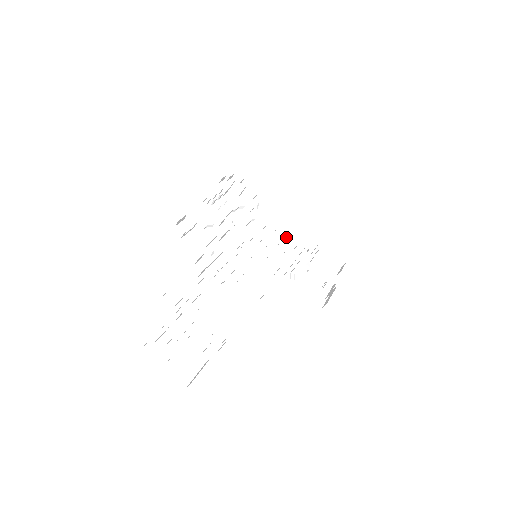
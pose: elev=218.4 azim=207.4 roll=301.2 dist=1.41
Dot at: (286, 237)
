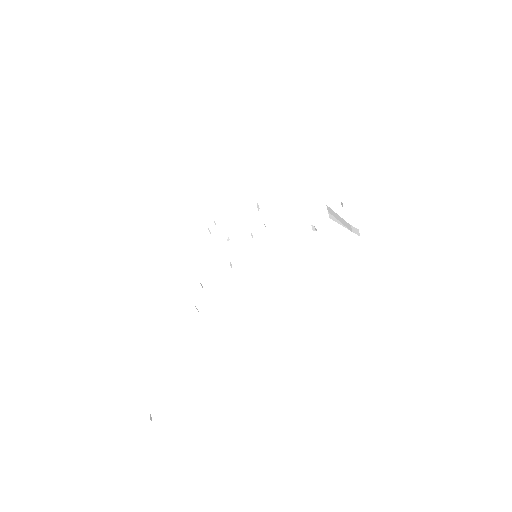
Dot at: (287, 218)
